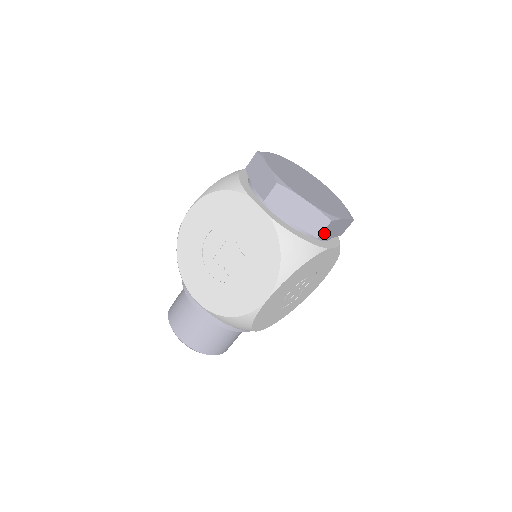
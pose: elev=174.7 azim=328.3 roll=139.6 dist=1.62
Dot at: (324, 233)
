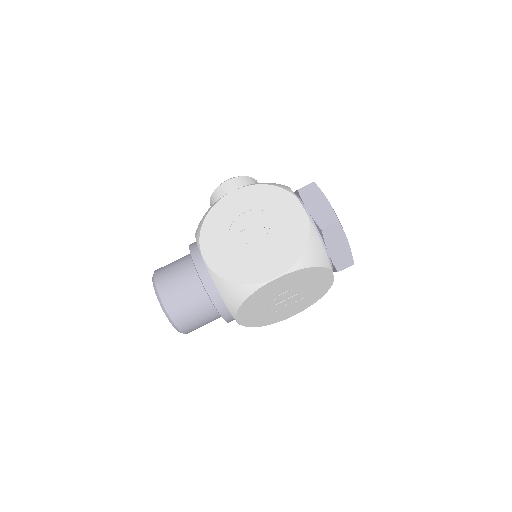
Dot at: occluded
